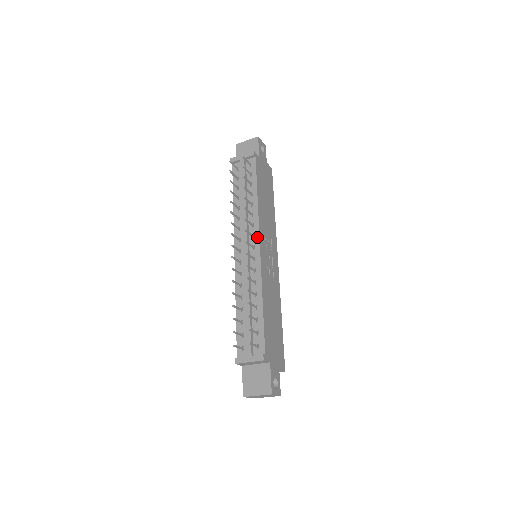
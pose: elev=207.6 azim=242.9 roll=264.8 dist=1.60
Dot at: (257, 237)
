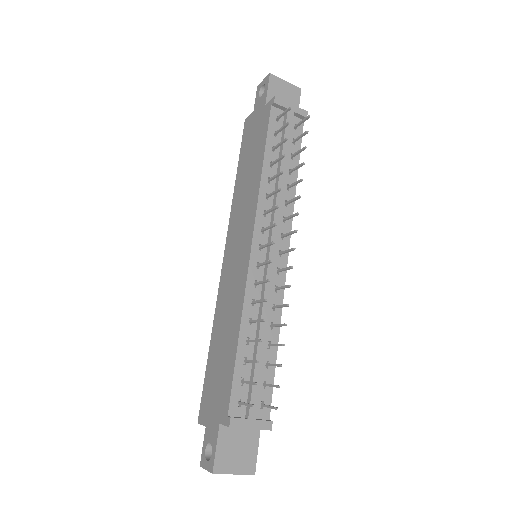
Dot at: (287, 240)
